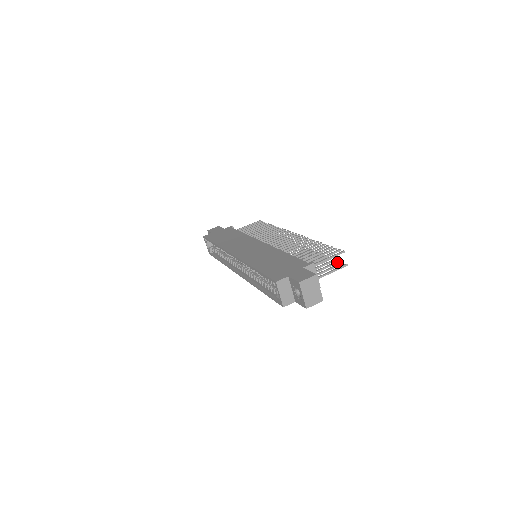
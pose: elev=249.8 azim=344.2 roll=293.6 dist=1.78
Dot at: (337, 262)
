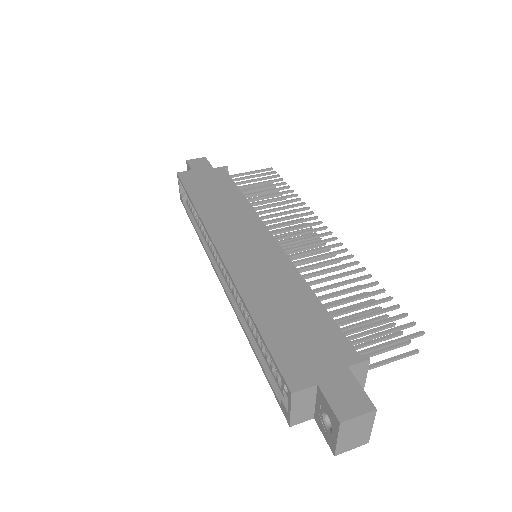
Dot at: (398, 334)
